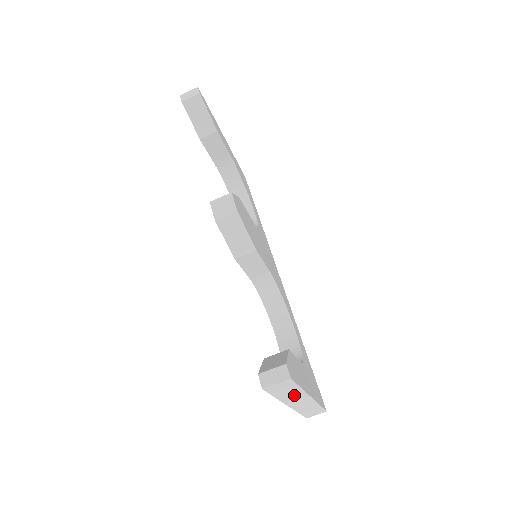
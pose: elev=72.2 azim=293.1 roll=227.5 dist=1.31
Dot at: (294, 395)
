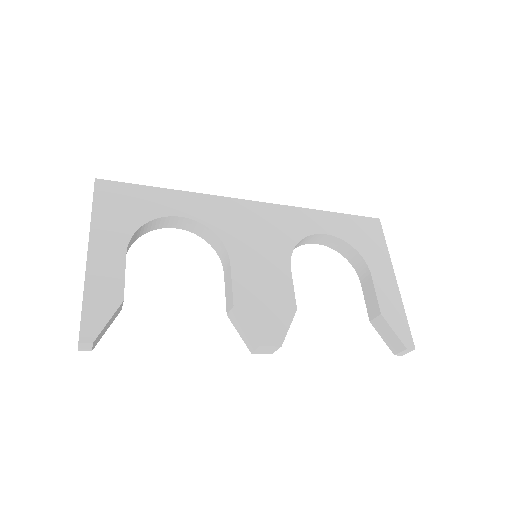
Dot at: occluded
